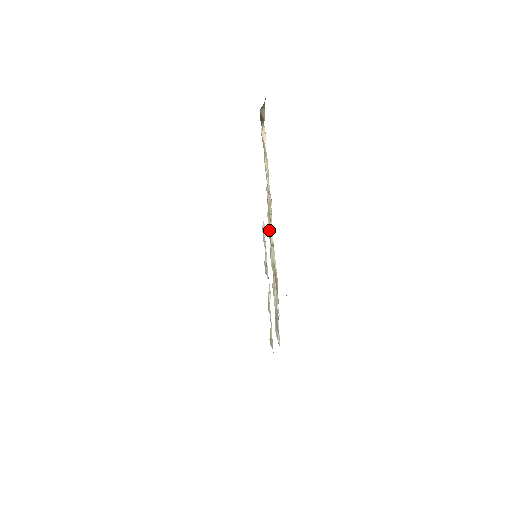
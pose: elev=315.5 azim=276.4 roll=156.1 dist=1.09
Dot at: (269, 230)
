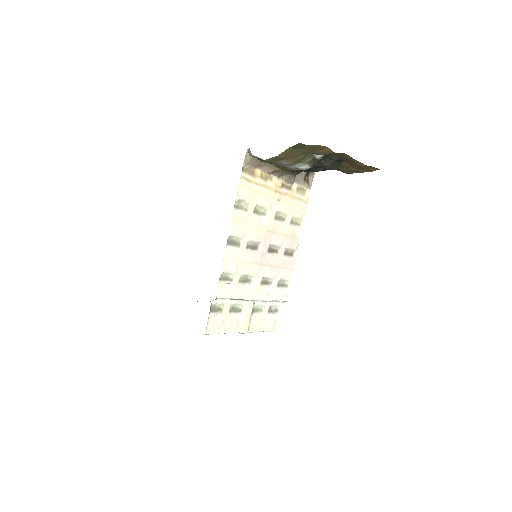
Dot at: (275, 254)
